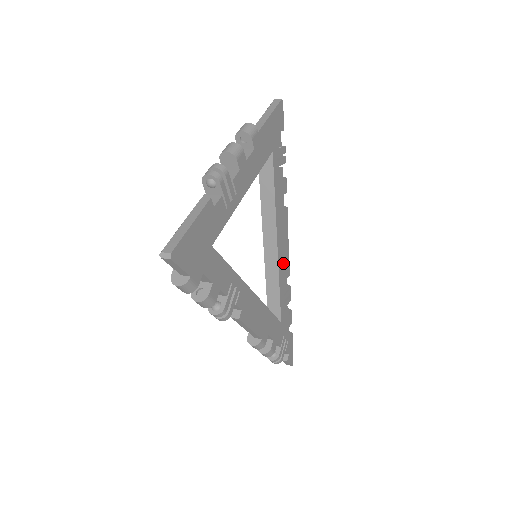
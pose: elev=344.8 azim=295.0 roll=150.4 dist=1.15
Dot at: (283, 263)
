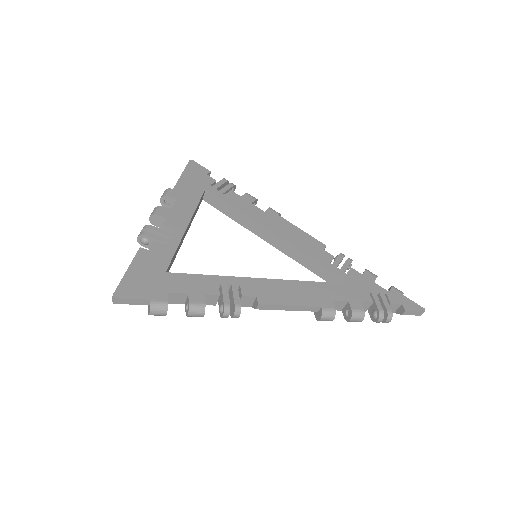
Dot at: (302, 243)
